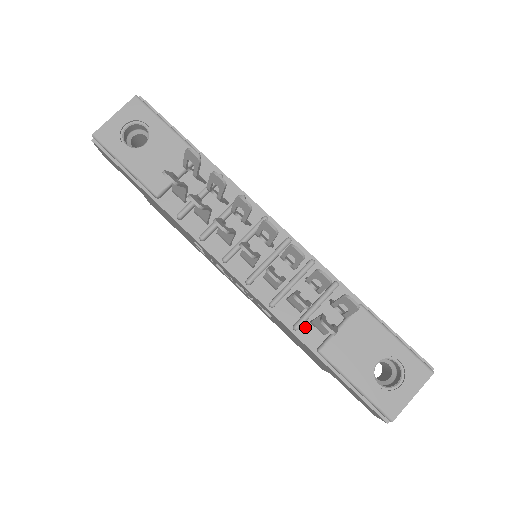
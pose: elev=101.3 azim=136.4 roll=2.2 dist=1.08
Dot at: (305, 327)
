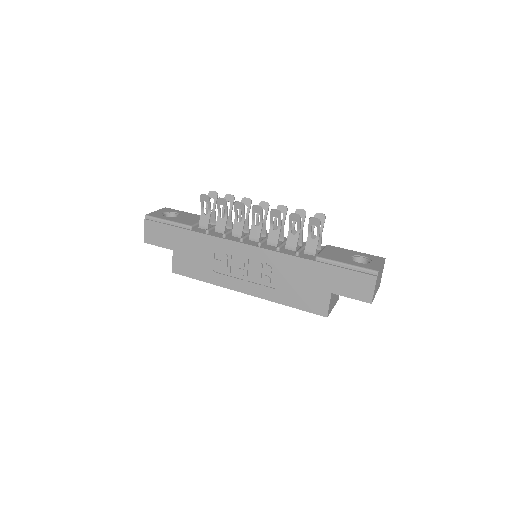
Dot at: (302, 255)
